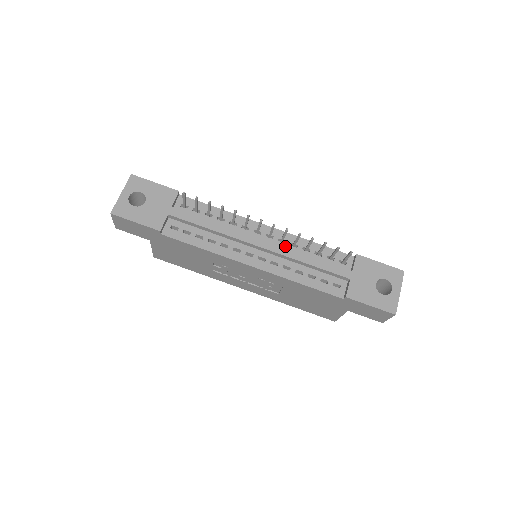
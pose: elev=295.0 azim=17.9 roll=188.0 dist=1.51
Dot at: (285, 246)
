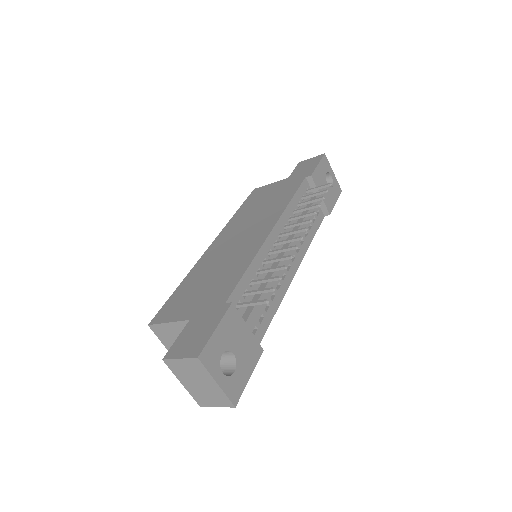
Dot at: (289, 228)
